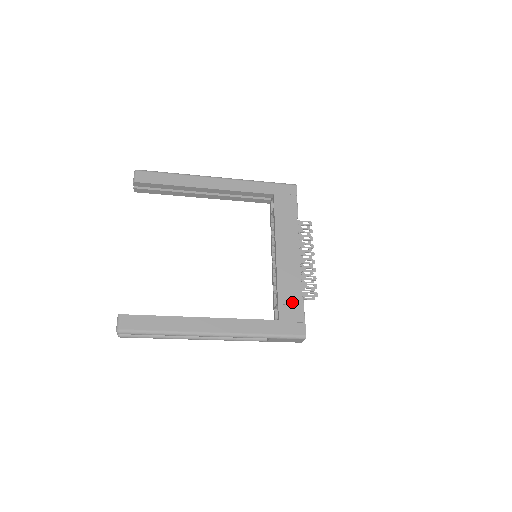
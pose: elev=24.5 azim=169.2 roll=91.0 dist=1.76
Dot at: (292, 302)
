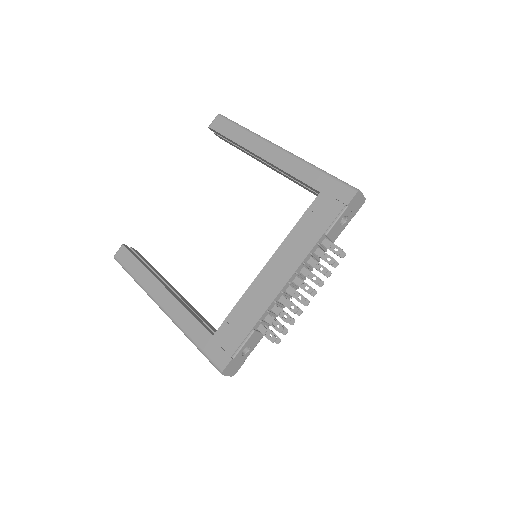
Dot at: (238, 327)
